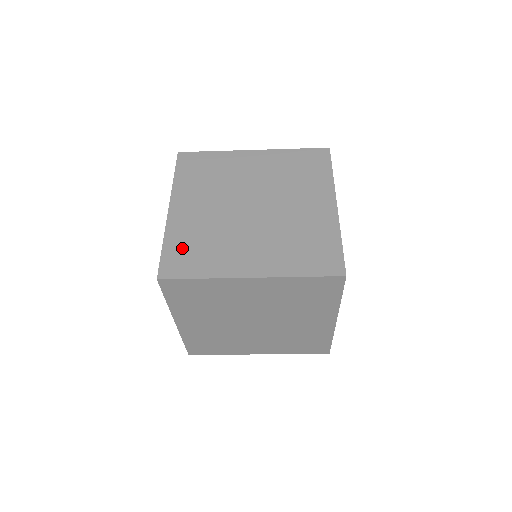
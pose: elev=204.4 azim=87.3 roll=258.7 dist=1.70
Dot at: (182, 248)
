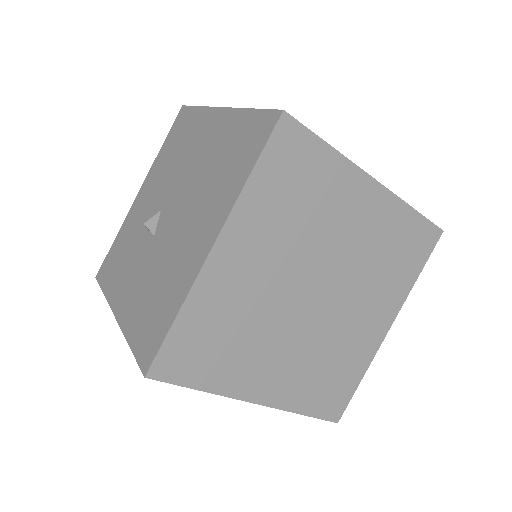
Dot at: occluded
